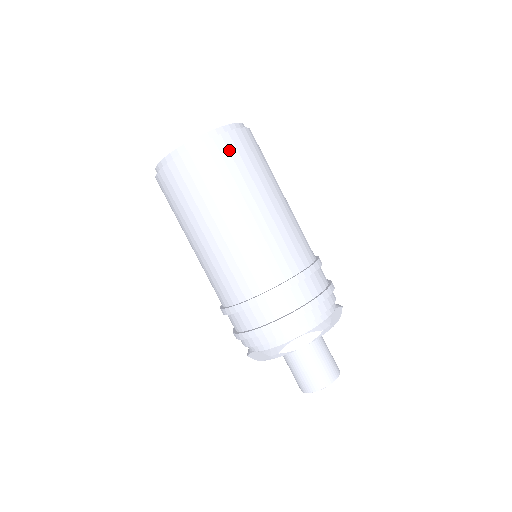
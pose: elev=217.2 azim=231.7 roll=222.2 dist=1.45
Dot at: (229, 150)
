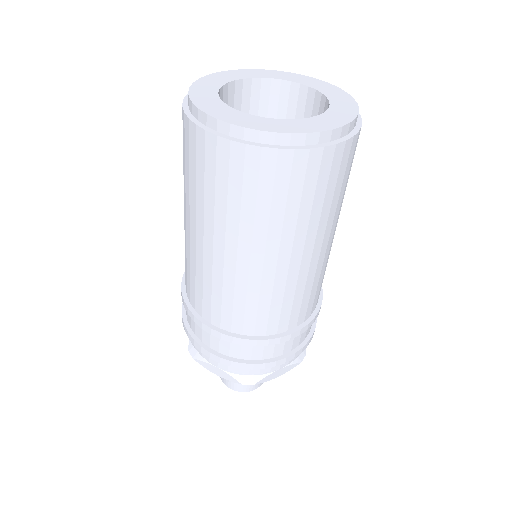
Dot at: (348, 162)
